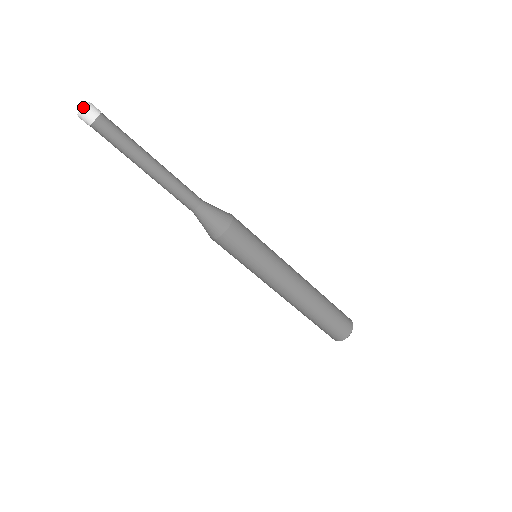
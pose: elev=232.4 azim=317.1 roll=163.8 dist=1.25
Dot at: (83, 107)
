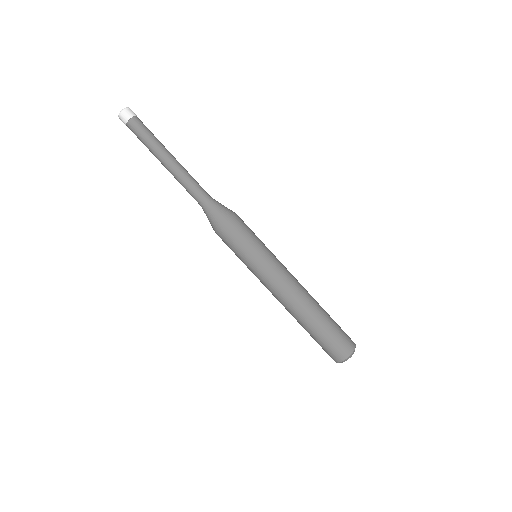
Dot at: (120, 112)
